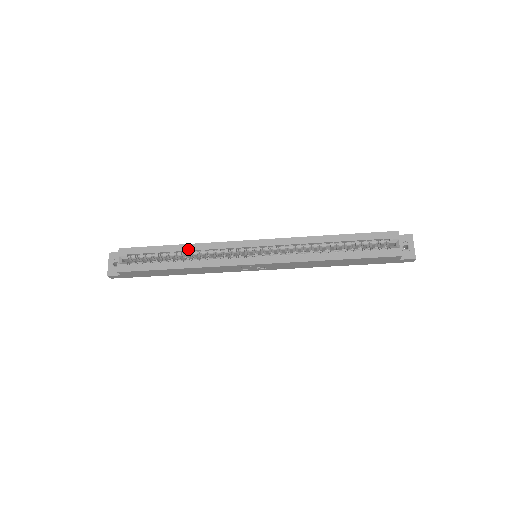
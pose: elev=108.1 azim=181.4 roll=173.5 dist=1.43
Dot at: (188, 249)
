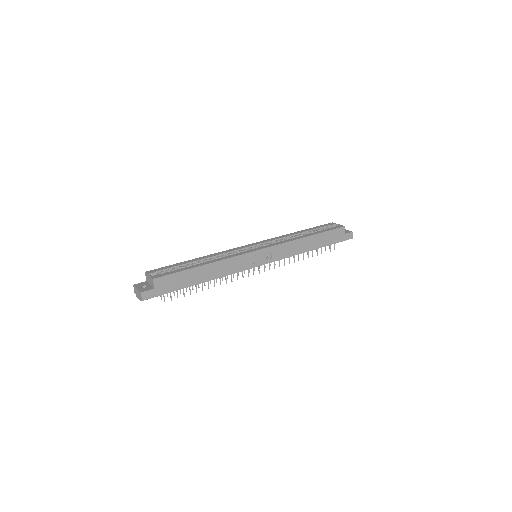
Dot at: (205, 258)
